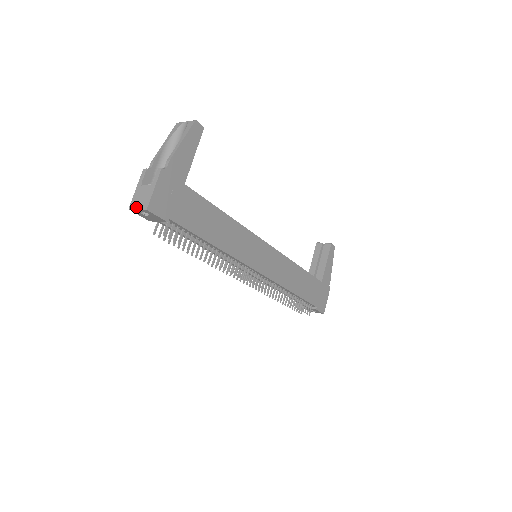
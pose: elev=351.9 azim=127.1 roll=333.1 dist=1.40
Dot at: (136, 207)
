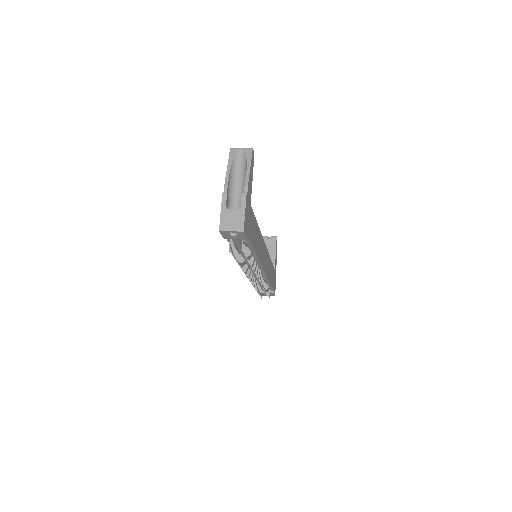
Dot at: (229, 229)
